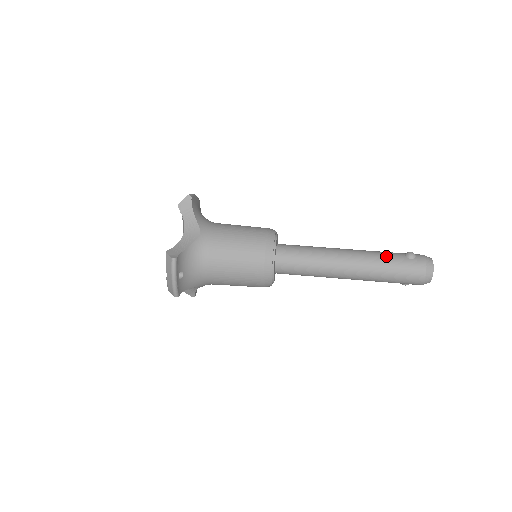
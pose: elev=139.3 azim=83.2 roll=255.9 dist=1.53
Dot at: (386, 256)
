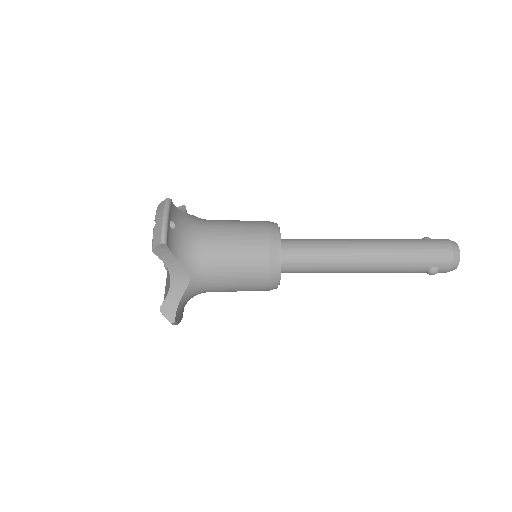
Dot at: occluded
